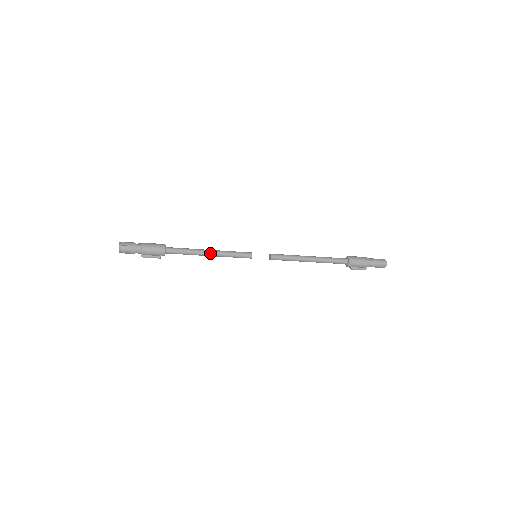
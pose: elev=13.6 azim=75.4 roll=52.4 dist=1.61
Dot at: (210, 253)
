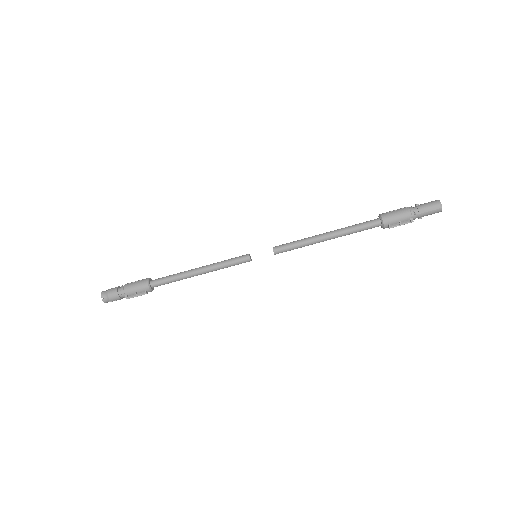
Dot at: (199, 269)
